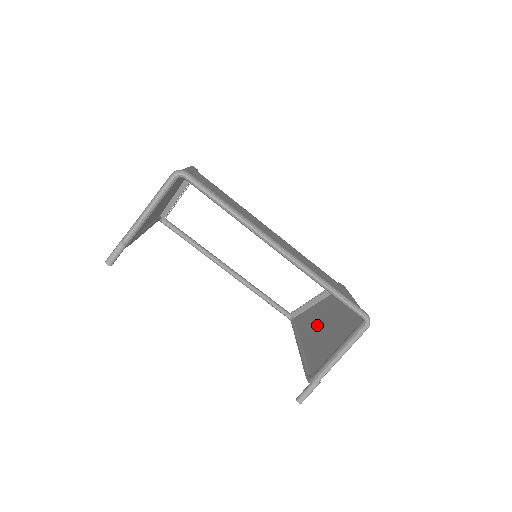
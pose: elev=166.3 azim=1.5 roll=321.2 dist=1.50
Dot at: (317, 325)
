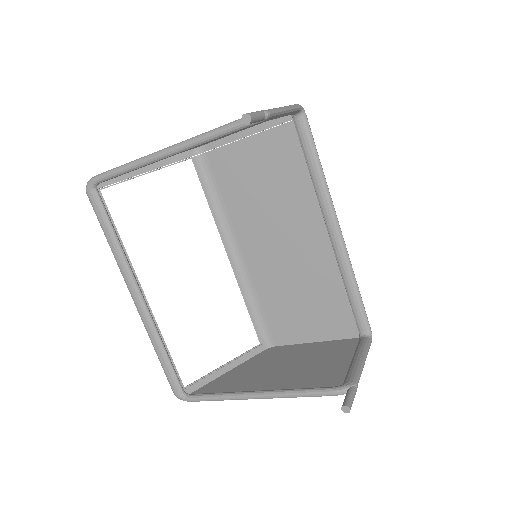
Dot at: (269, 373)
